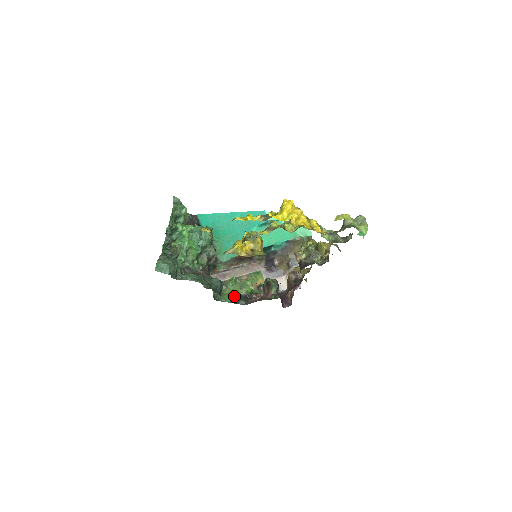
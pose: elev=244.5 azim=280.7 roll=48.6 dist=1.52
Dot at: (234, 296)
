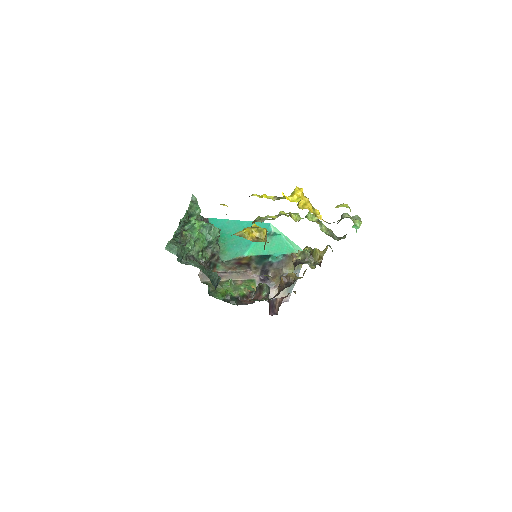
Dot at: (227, 295)
